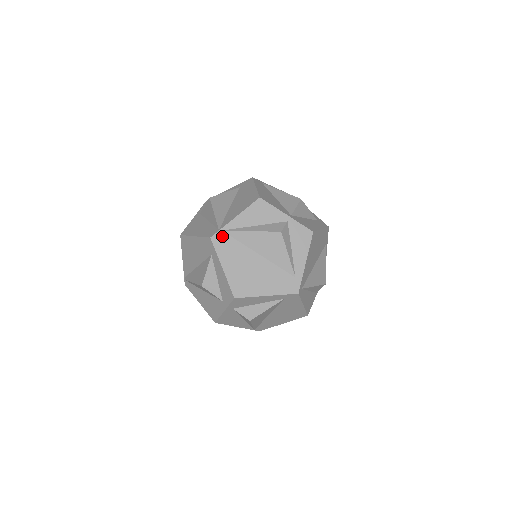
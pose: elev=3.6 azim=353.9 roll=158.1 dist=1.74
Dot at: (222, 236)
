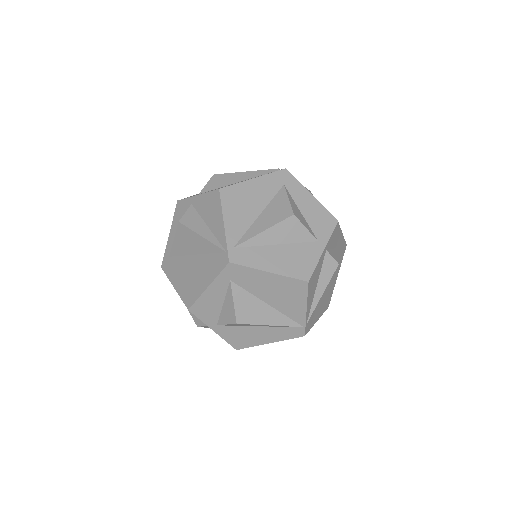
Dot at: (308, 324)
